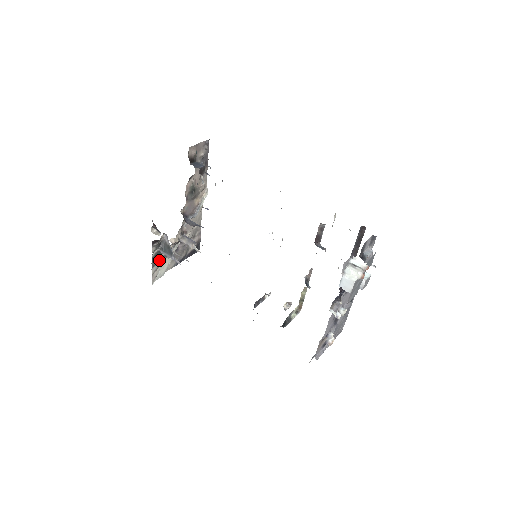
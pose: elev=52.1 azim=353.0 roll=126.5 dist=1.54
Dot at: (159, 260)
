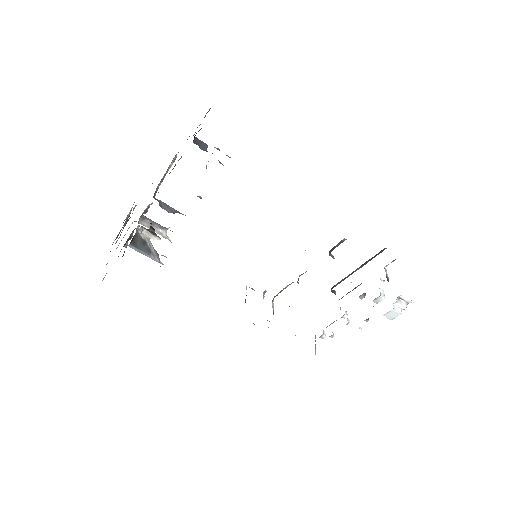
Dot at: occluded
